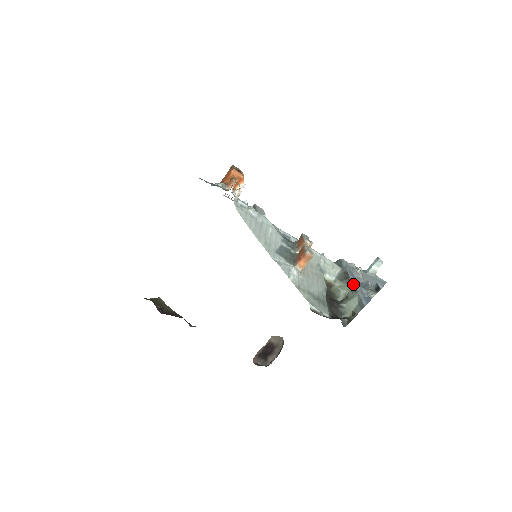
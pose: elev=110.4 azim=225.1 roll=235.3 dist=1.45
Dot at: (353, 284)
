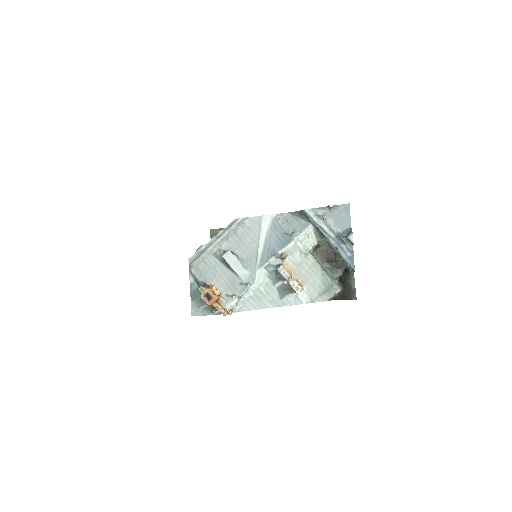
Dot at: occluded
